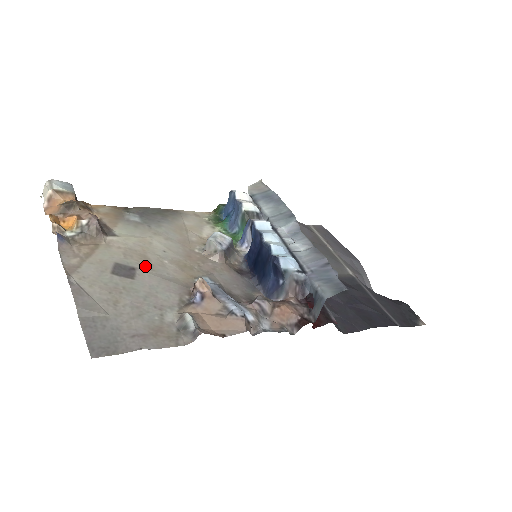
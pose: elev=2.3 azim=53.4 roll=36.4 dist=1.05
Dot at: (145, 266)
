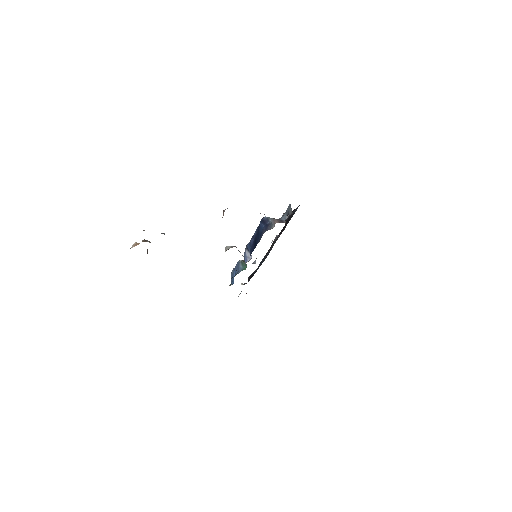
Dot at: occluded
